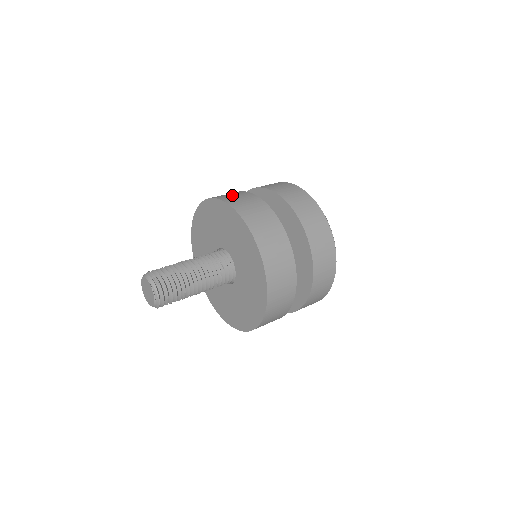
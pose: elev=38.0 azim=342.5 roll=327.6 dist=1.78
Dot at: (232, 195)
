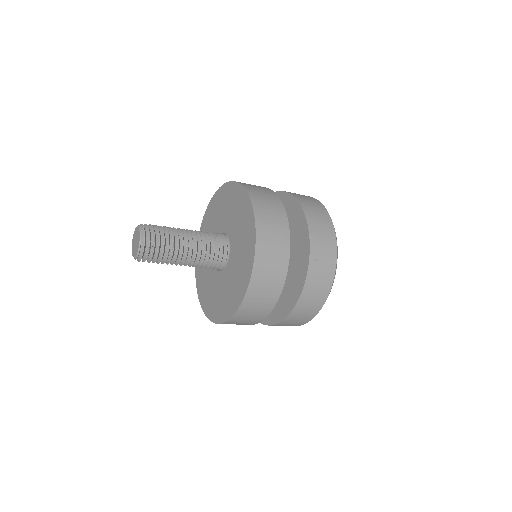
Dot at: occluded
